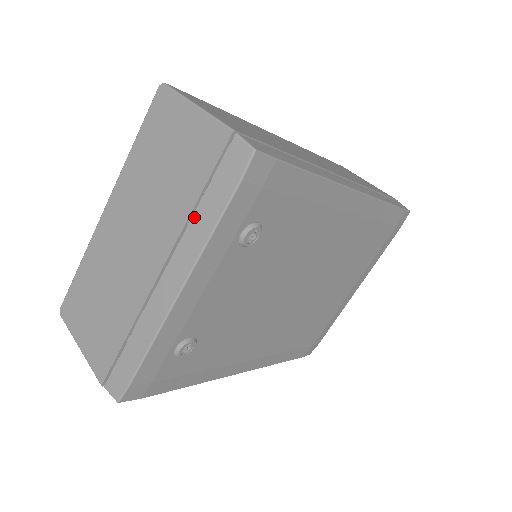
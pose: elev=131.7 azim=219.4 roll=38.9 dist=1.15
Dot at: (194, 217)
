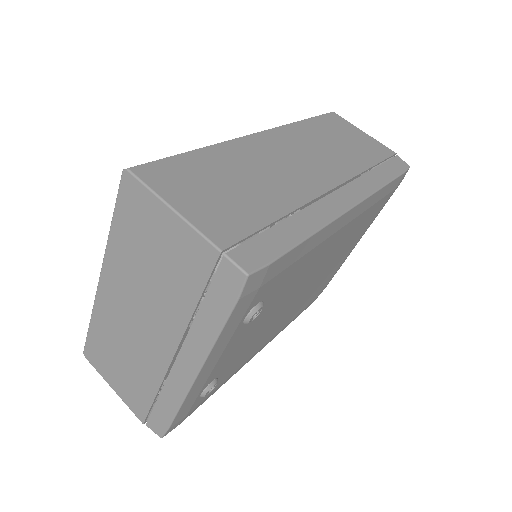
Dot at: (196, 320)
